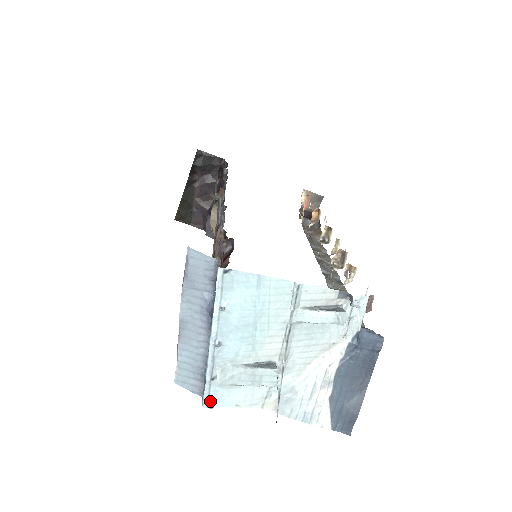
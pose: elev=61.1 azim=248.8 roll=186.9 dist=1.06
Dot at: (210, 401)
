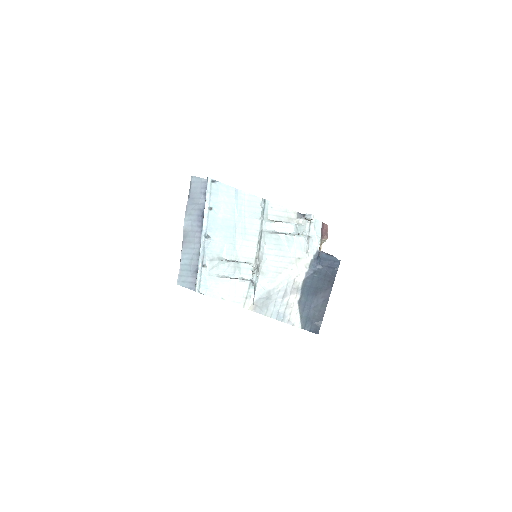
Dot at: (201, 288)
